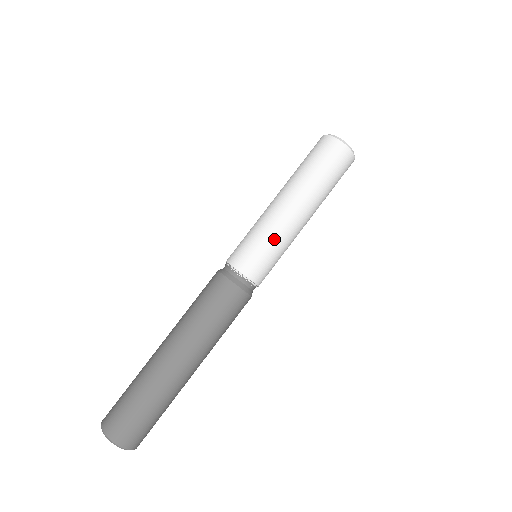
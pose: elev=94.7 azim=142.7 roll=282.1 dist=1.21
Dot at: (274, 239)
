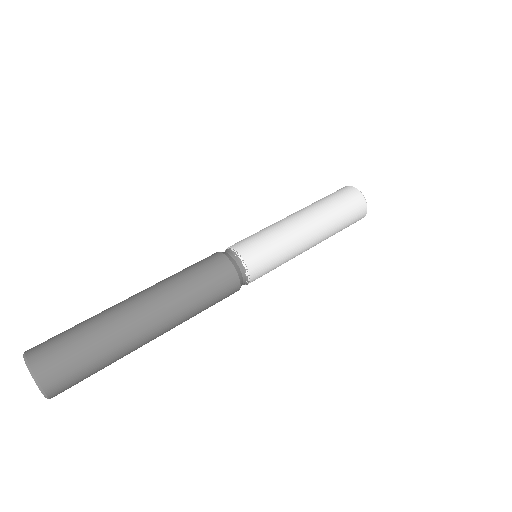
Dot at: (270, 229)
